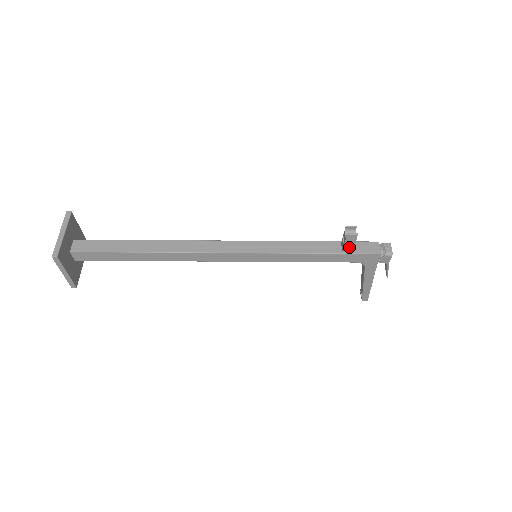
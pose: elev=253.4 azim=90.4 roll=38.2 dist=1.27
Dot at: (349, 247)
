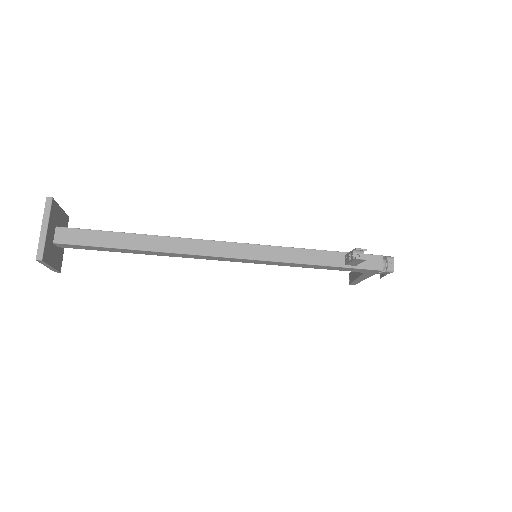
Dot at: (354, 264)
